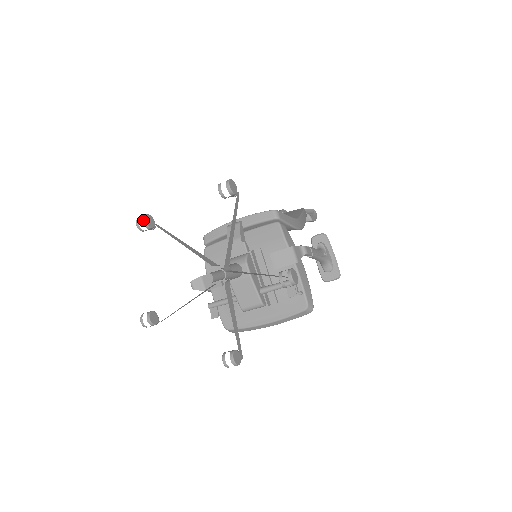
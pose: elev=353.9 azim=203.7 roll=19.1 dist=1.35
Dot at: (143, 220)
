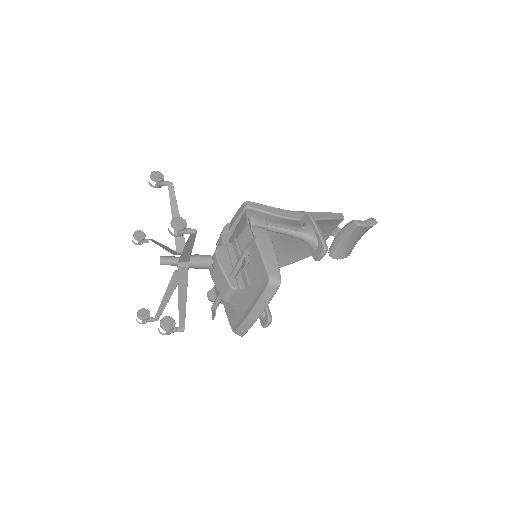
Dot at: (133, 234)
